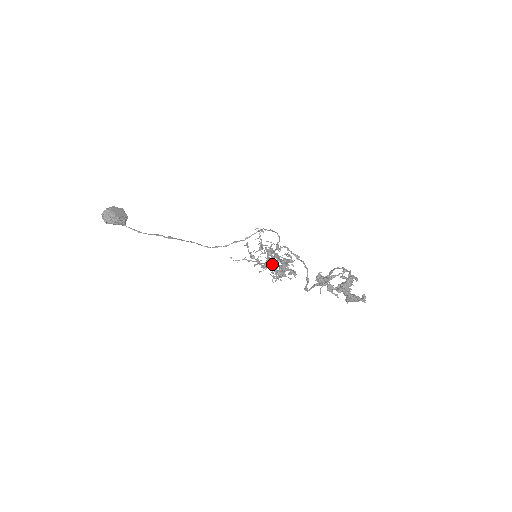
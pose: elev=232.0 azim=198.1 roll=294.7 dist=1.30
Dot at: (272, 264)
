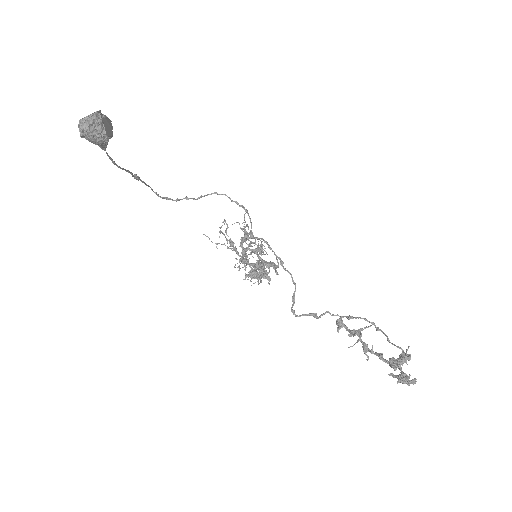
Dot at: (261, 267)
